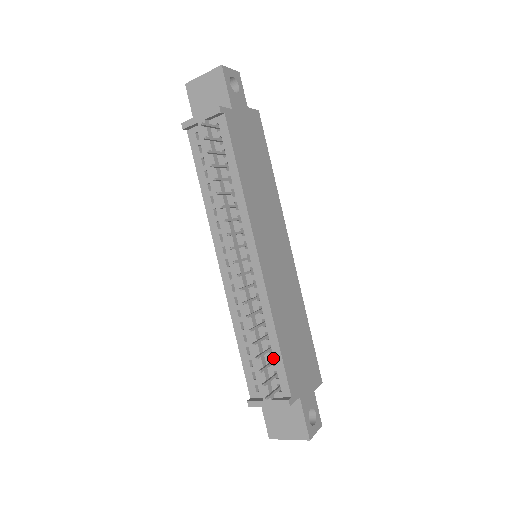
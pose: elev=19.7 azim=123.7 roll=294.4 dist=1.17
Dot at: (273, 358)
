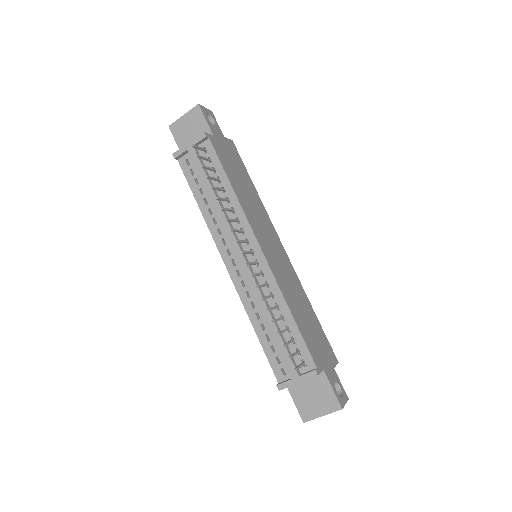
Dot at: (292, 338)
